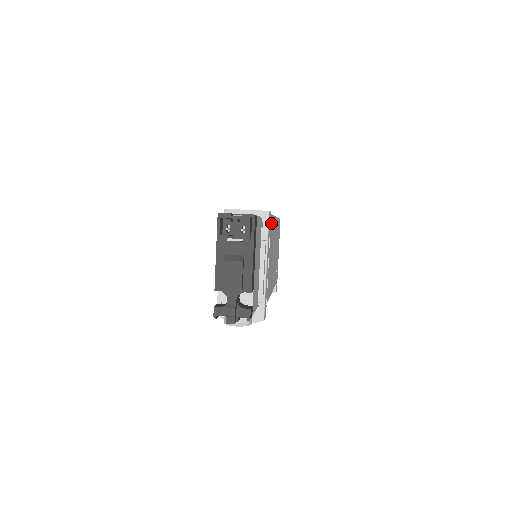
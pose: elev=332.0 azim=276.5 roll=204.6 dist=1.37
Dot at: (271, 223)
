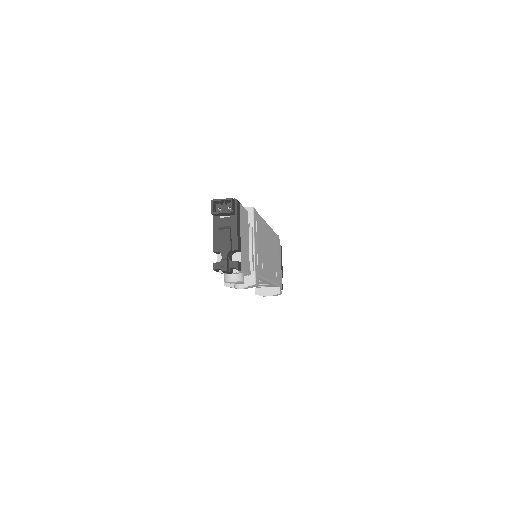
Dot at: (258, 219)
